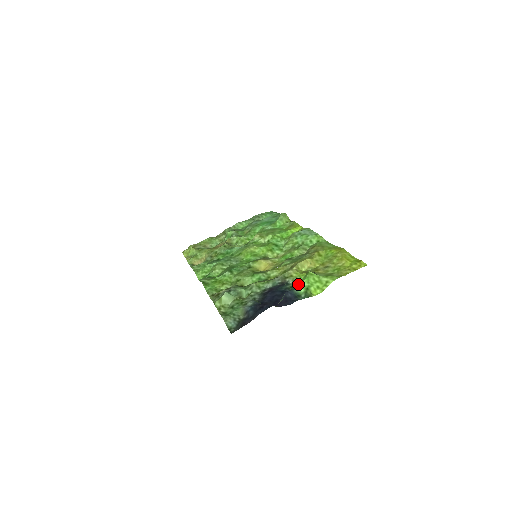
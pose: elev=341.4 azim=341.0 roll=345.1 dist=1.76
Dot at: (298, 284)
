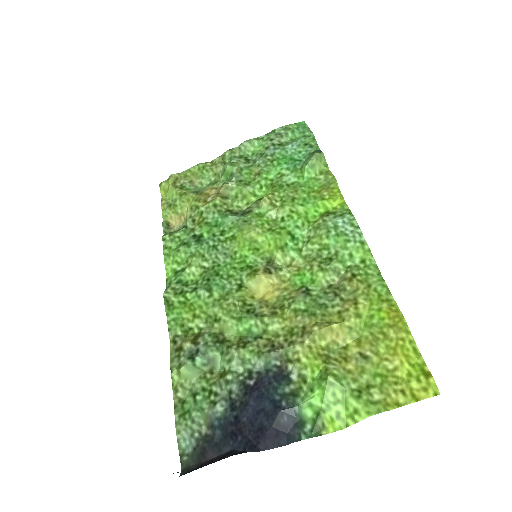
Dot at: (305, 392)
